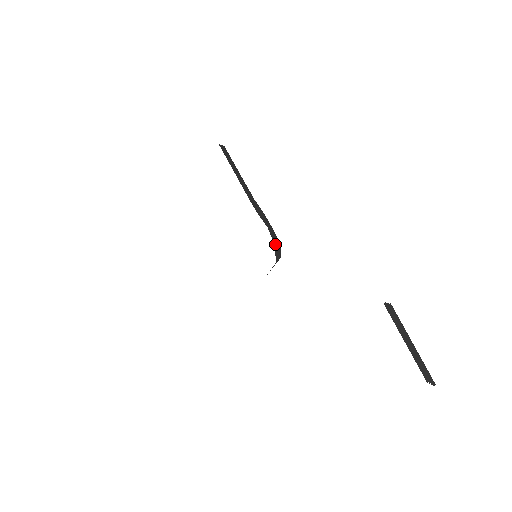
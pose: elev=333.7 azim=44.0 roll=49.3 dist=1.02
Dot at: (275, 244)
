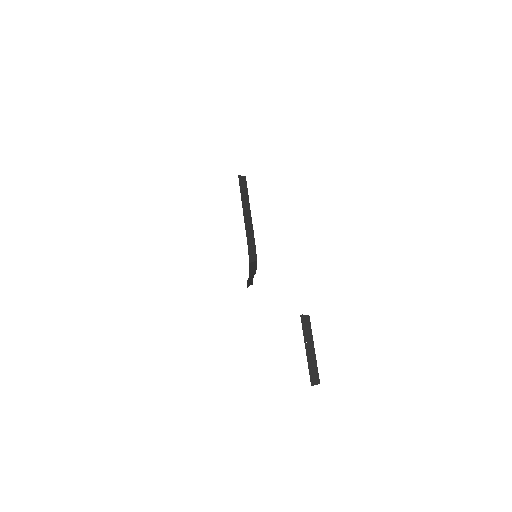
Dot at: (249, 250)
